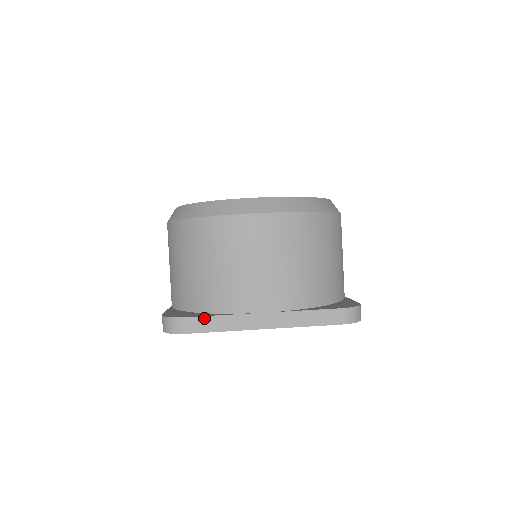
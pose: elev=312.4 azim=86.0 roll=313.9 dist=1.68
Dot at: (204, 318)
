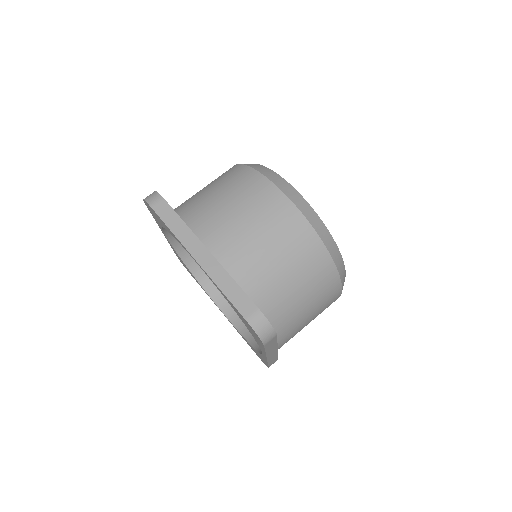
Dot at: (173, 211)
